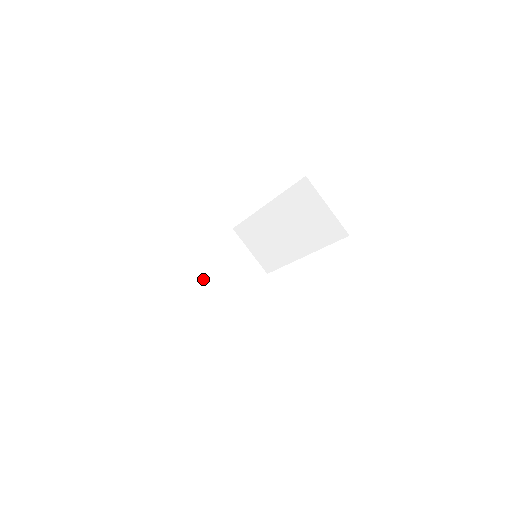
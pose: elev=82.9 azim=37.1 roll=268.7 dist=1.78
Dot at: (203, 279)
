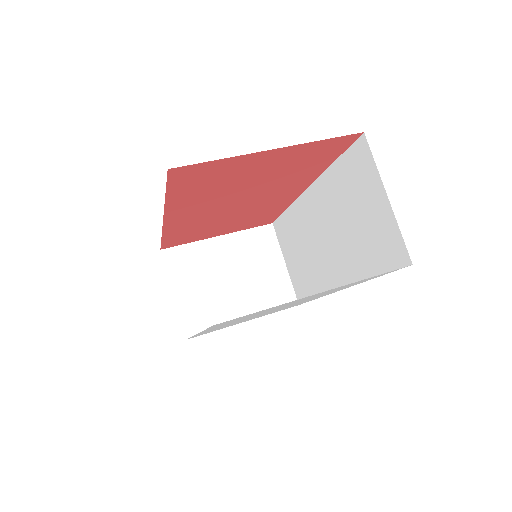
Dot at: (195, 274)
